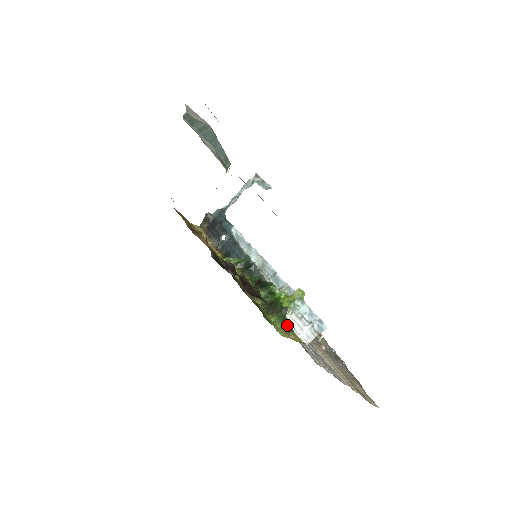
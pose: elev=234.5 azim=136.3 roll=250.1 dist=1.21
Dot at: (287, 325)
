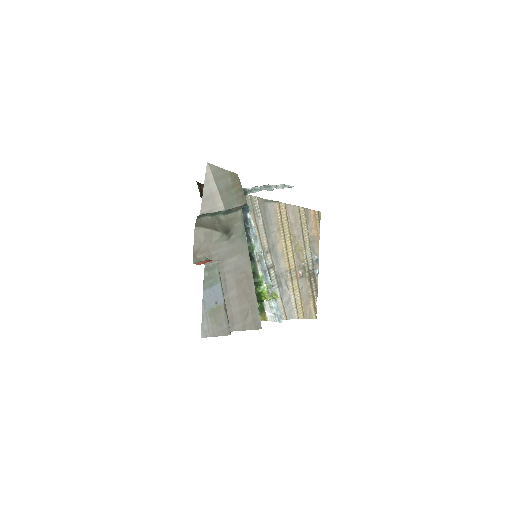
Dot at: (260, 309)
